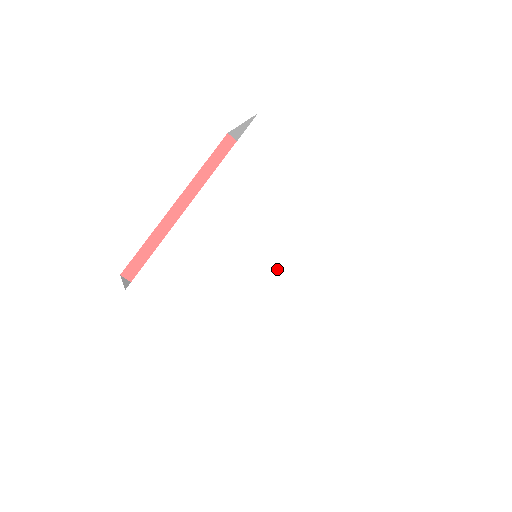
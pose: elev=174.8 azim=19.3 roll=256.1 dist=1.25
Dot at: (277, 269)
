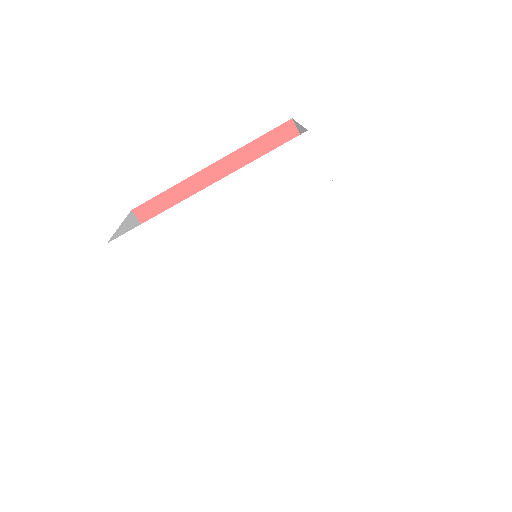
Dot at: (259, 286)
